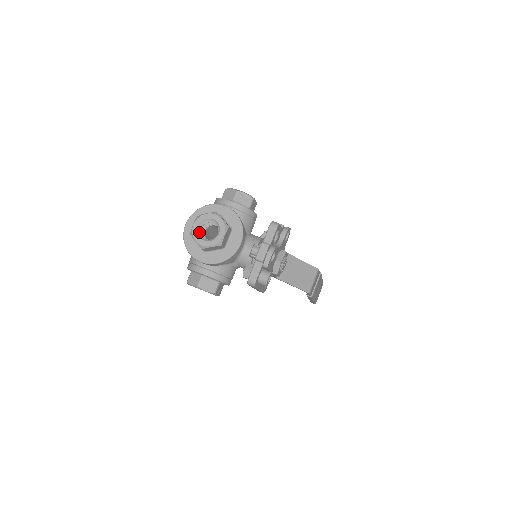
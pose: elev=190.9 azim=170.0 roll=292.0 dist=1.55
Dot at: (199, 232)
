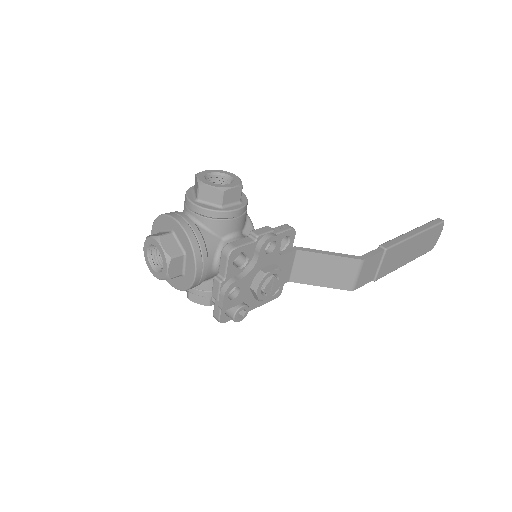
Dot at: (150, 258)
